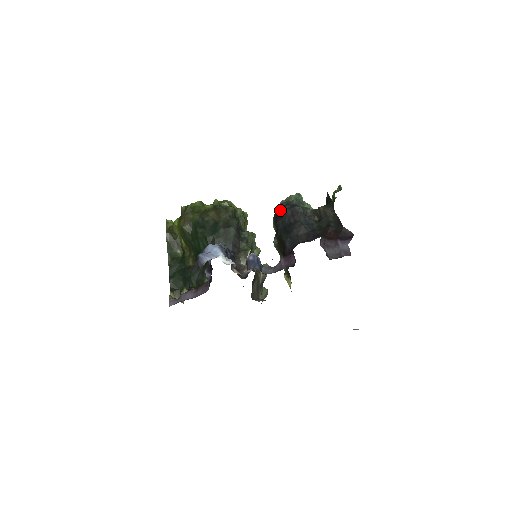
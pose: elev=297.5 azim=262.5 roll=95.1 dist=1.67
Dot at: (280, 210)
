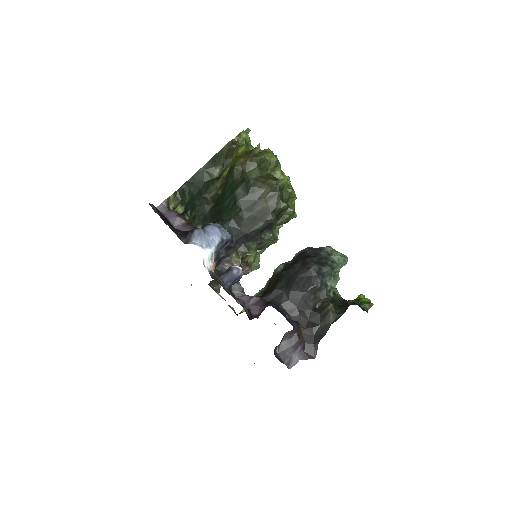
Dot at: (310, 259)
